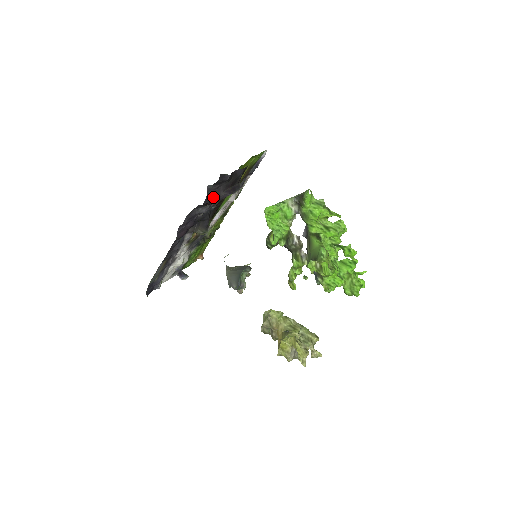
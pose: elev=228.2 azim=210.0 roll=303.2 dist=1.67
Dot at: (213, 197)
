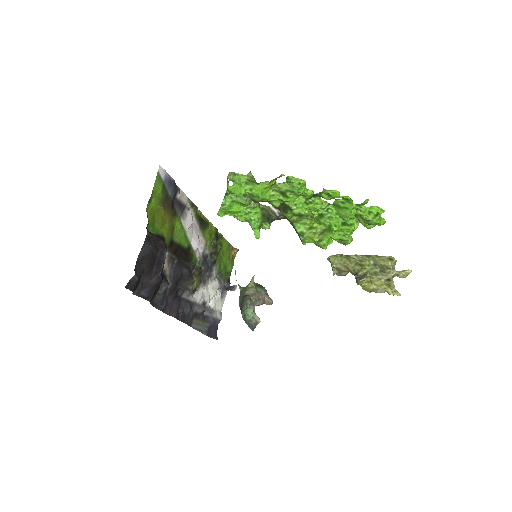
Dot at: (150, 291)
